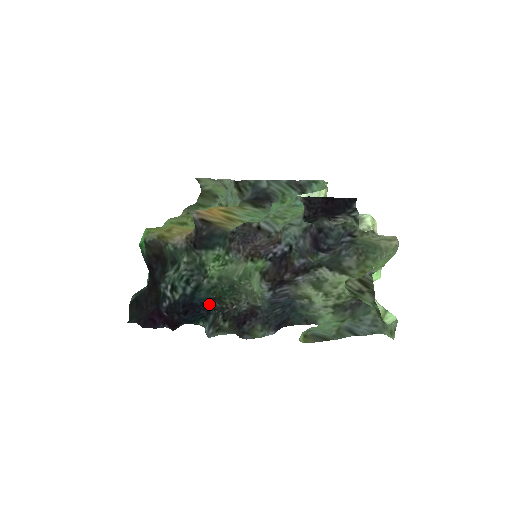
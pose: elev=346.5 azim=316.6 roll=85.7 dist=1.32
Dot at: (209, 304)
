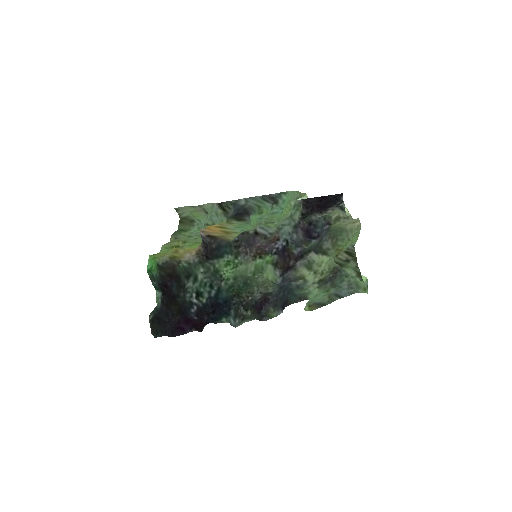
Dot at: (230, 301)
